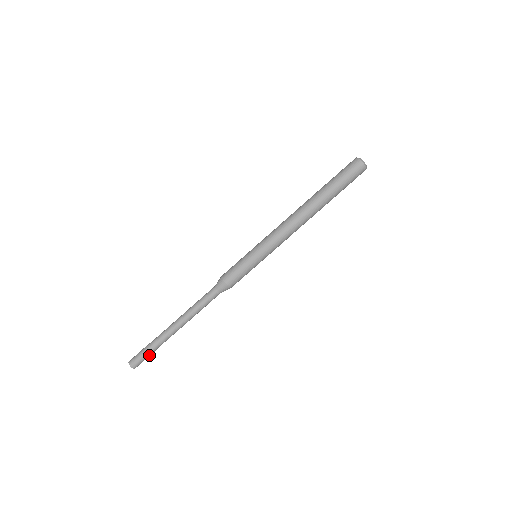
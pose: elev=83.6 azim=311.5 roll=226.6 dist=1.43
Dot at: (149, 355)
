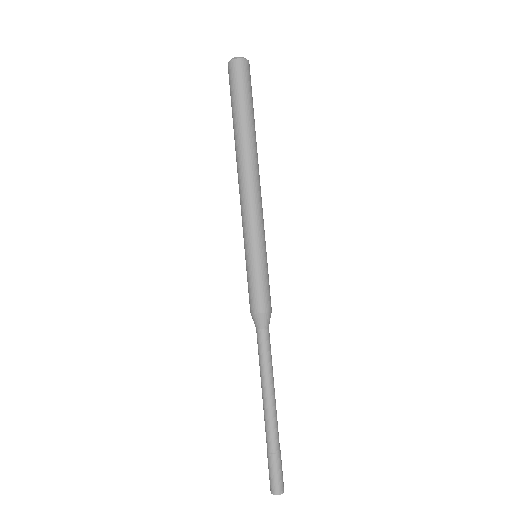
Dot at: (278, 465)
